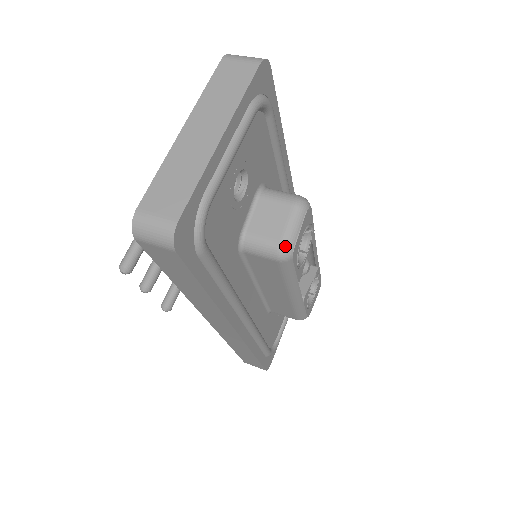
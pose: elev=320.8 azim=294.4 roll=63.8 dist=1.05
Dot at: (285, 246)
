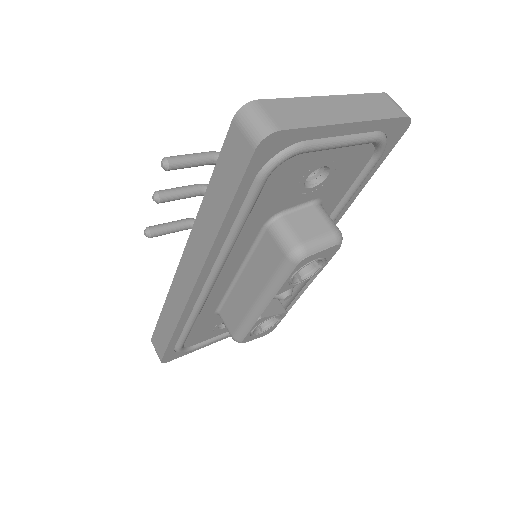
Dot at: (303, 249)
